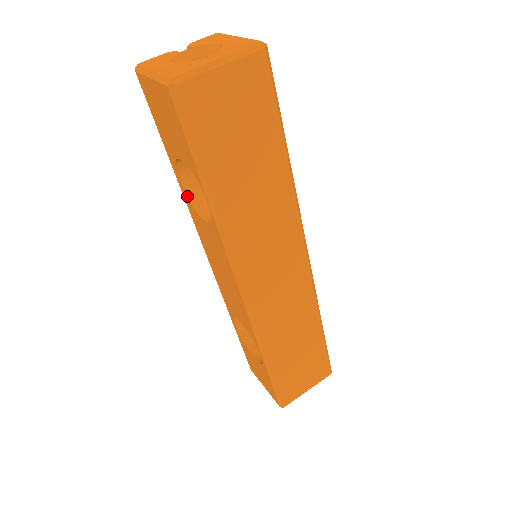
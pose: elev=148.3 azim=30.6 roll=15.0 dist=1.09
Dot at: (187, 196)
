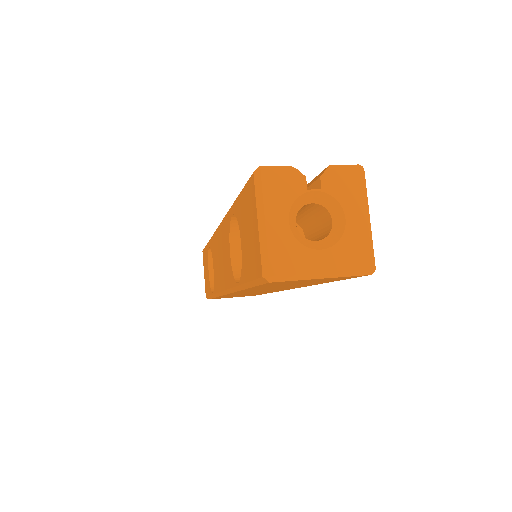
Dot at: (230, 223)
